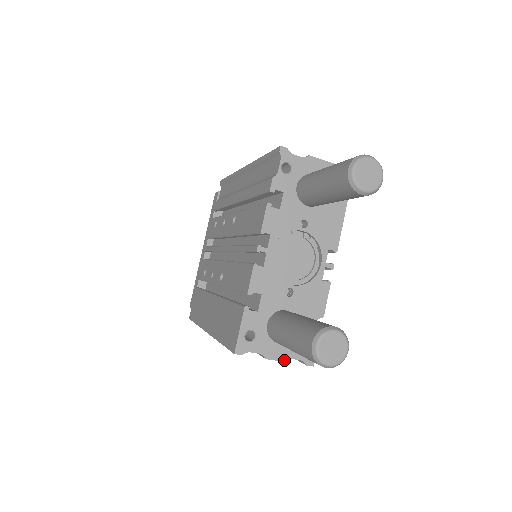
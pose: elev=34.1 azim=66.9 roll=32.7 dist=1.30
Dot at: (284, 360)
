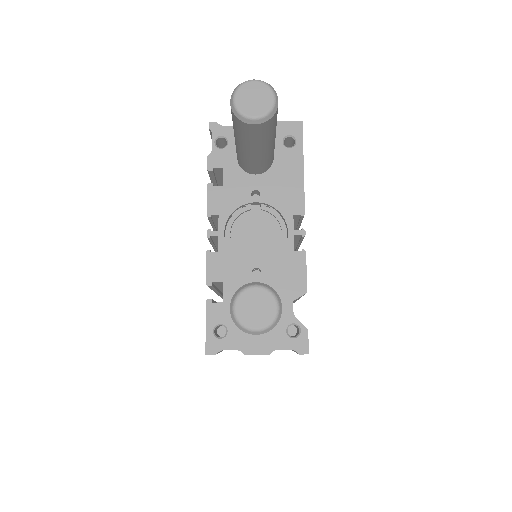
Dot at: (268, 352)
